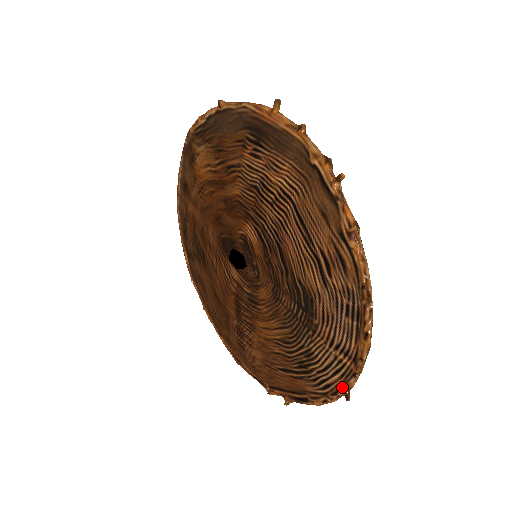
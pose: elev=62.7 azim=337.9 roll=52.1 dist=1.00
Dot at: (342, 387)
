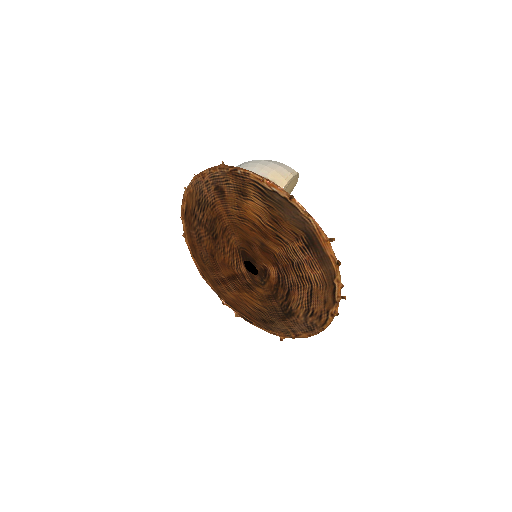
Dot at: (281, 335)
